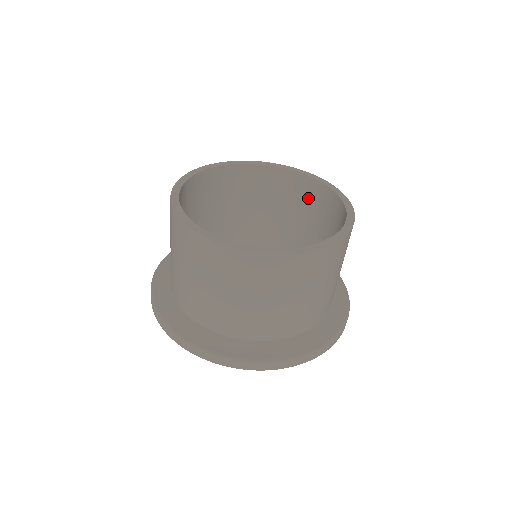
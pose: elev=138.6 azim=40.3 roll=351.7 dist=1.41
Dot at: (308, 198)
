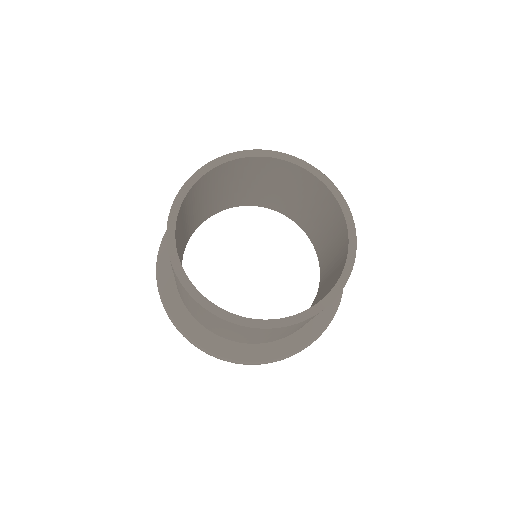
Dot at: (270, 170)
